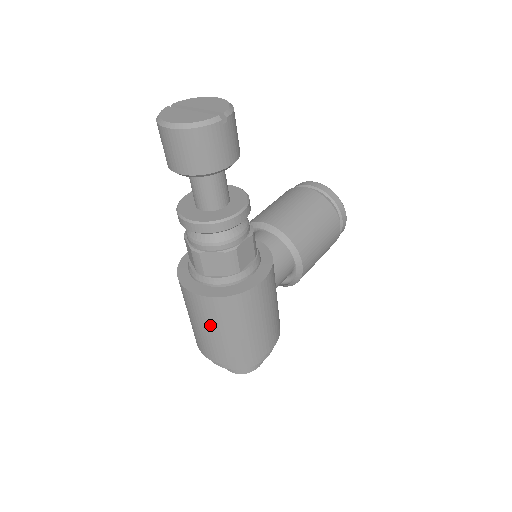
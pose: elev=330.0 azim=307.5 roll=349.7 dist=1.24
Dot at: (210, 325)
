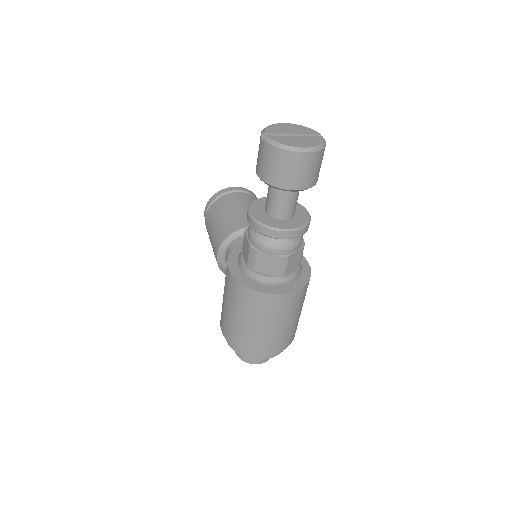
Dot at: (286, 318)
